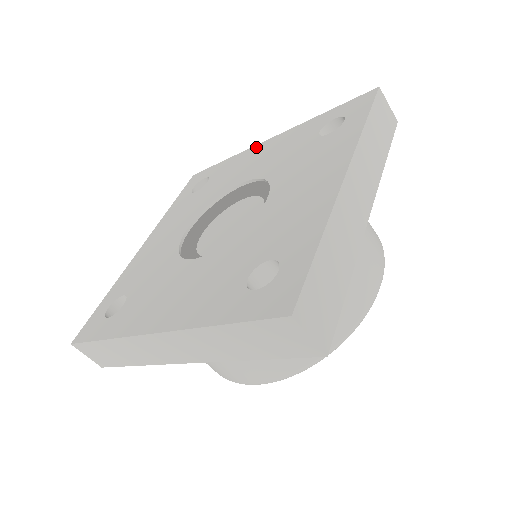
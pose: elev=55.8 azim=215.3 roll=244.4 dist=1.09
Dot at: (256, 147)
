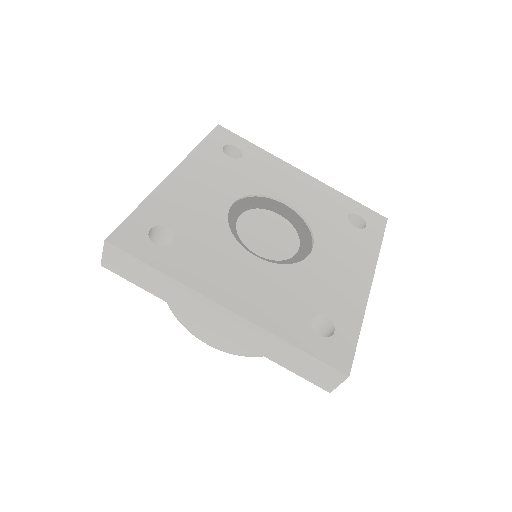
Dot at: (291, 167)
